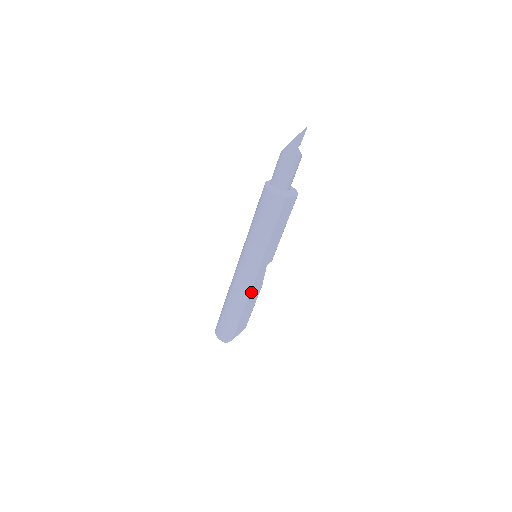
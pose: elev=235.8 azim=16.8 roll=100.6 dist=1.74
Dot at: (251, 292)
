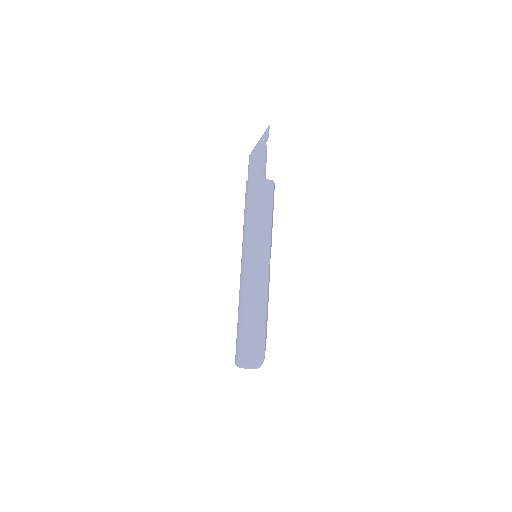
Dot at: (268, 290)
